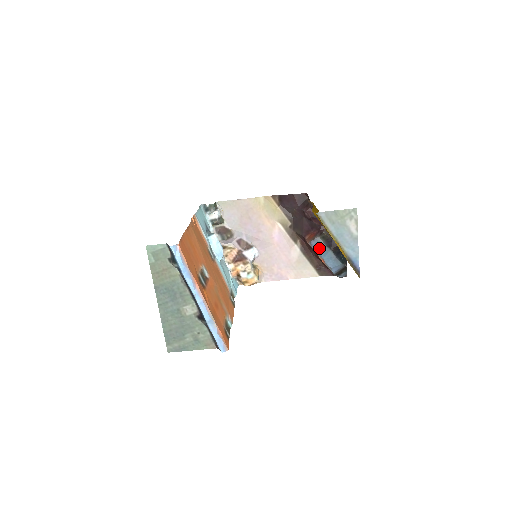
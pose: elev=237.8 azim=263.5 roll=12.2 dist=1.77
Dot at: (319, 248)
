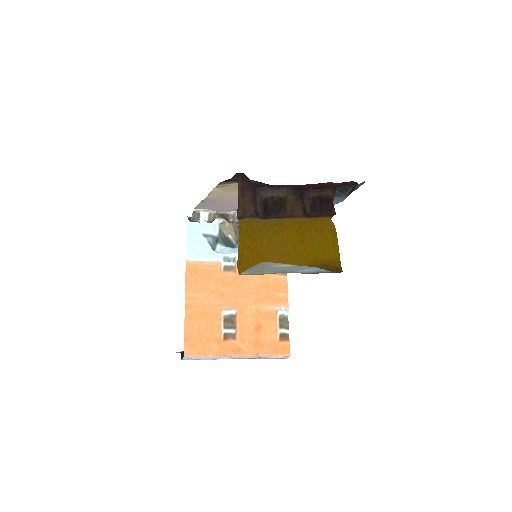
Dot at: occluded
